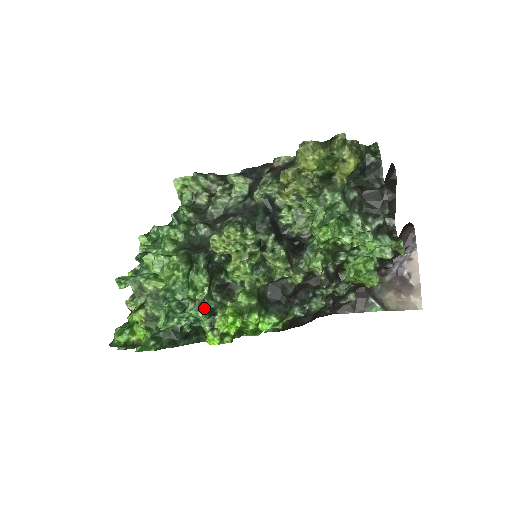
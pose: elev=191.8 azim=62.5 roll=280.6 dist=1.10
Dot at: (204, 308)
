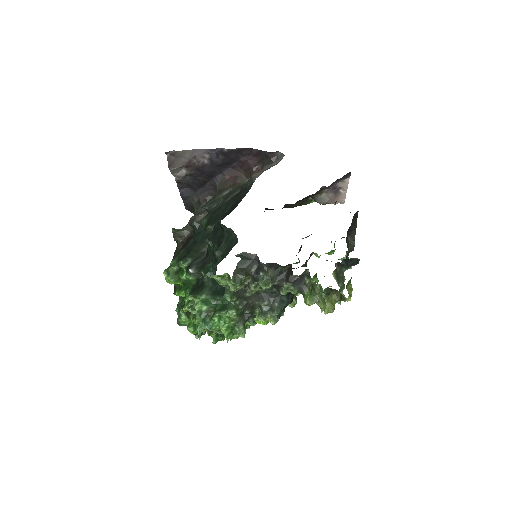
Dot at: occluded
